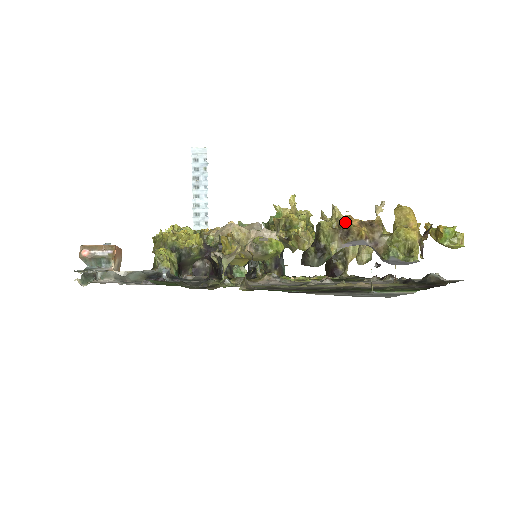
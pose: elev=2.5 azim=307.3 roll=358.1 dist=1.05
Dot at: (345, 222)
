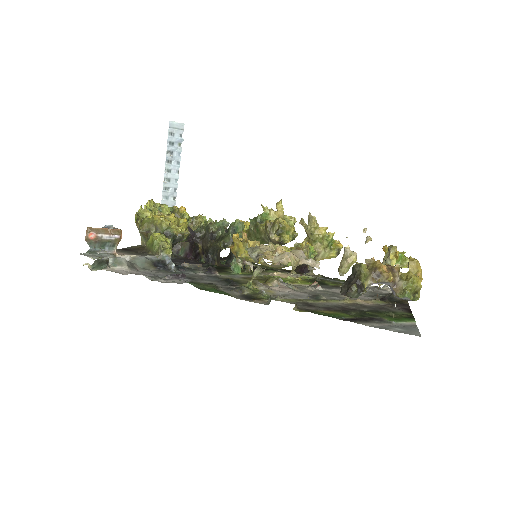
Dot at: (377, 266)
